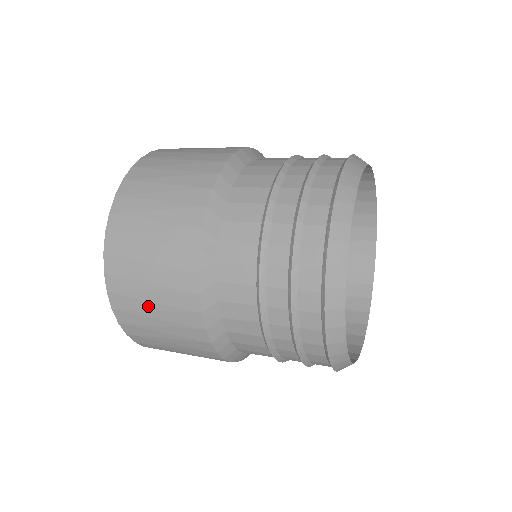
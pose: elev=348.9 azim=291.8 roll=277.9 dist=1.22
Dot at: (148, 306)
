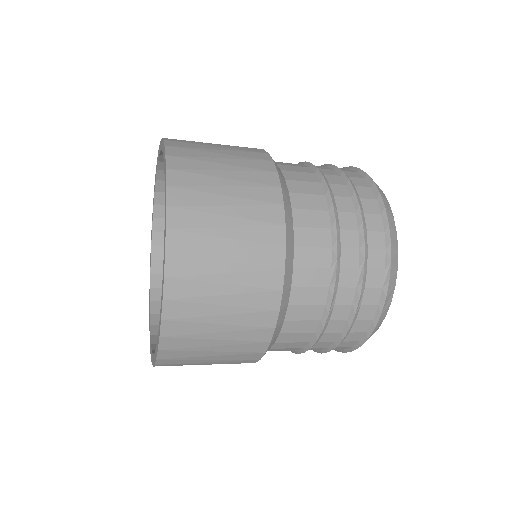
Dot at: (215, 155)
